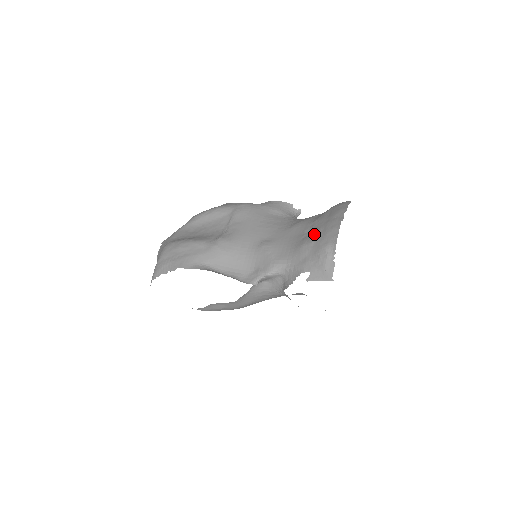
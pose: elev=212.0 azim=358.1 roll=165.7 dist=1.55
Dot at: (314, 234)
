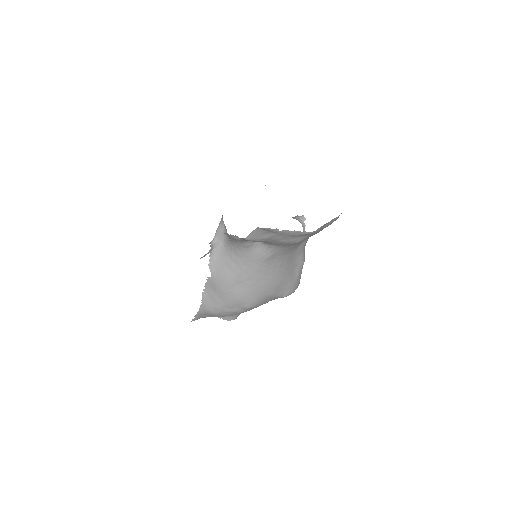
Dot at: occluded
